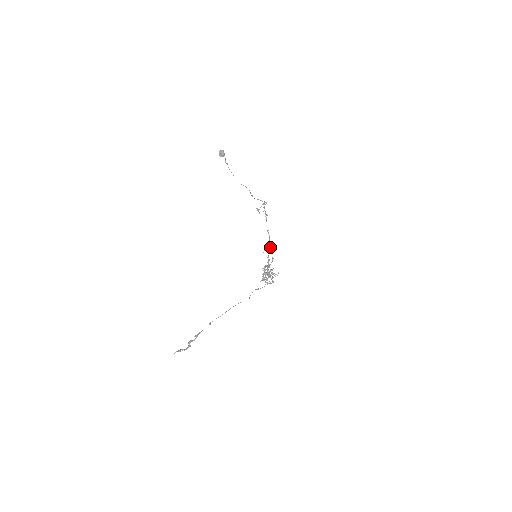
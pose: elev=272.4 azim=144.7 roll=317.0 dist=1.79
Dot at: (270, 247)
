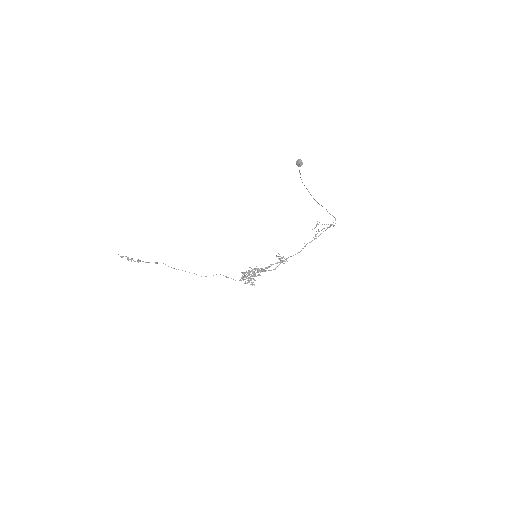
Dot at: (286, 259)
